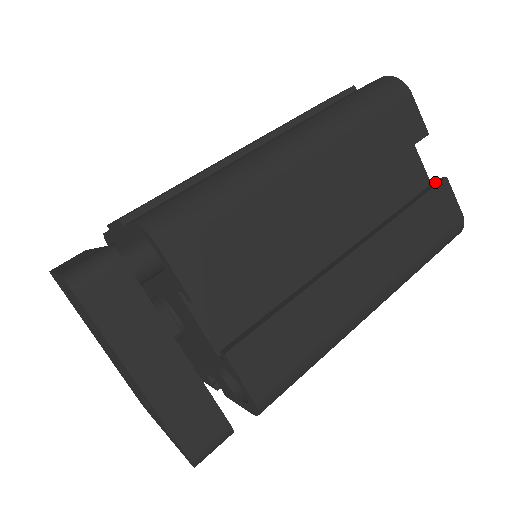
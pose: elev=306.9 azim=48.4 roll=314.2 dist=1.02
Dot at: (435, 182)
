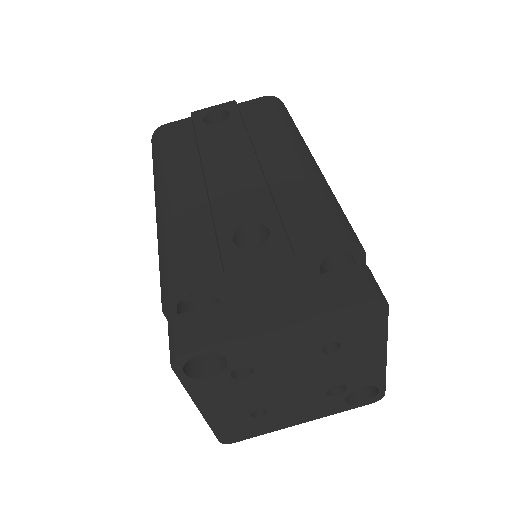
Dot at: occluded
